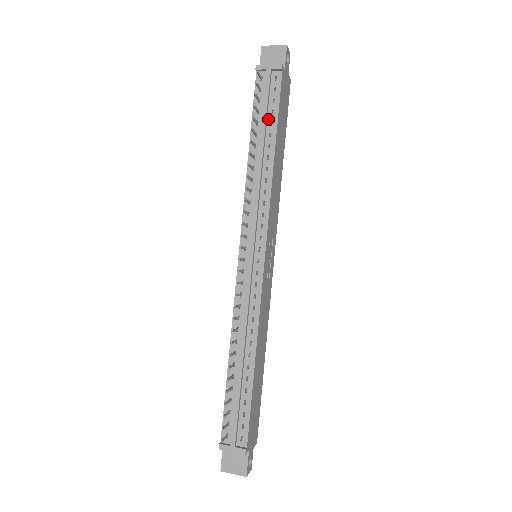
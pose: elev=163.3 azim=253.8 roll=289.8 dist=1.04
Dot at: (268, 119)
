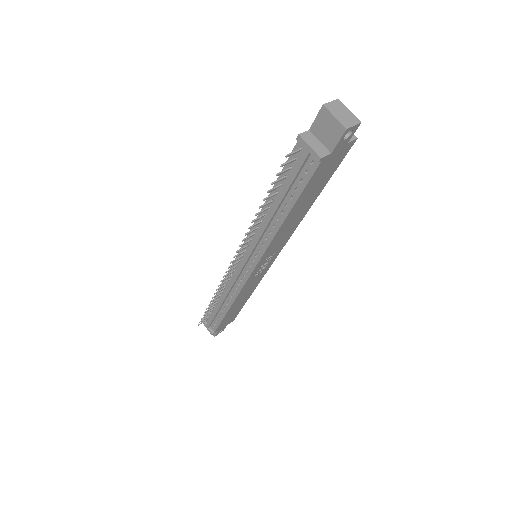
Dot at: (290, 191)
